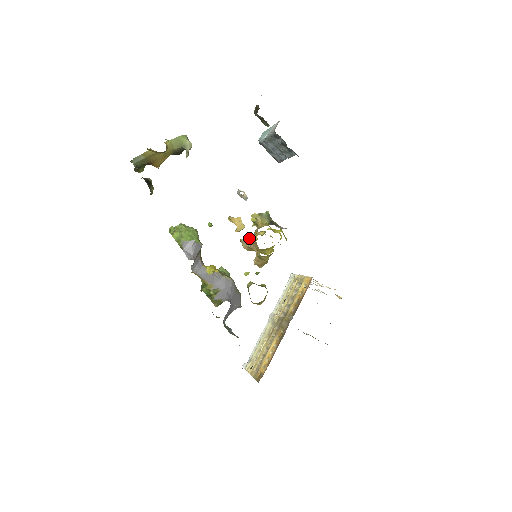
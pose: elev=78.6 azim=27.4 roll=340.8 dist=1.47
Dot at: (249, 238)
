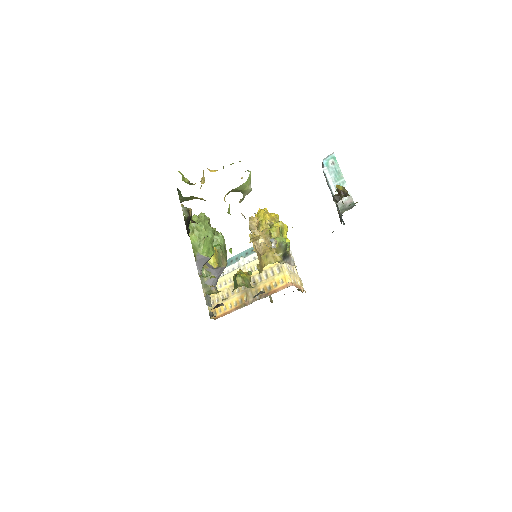
Dot at: (258, 240)
